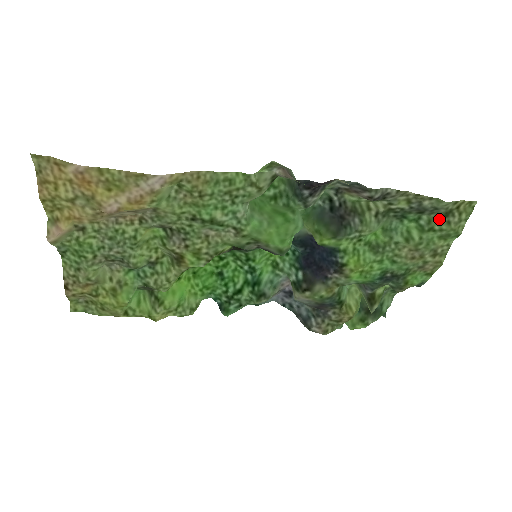
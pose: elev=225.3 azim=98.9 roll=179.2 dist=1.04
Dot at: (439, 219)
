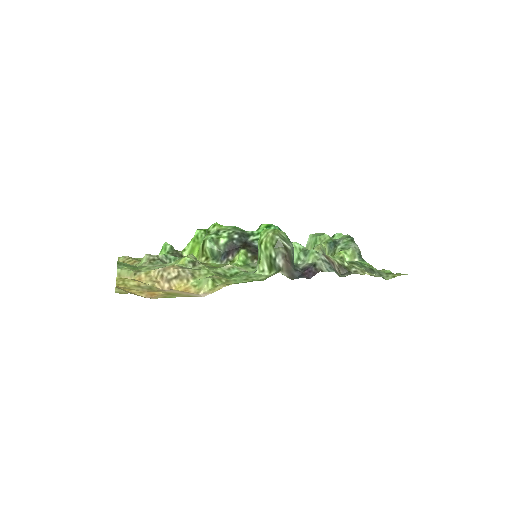
Dot at: (382, 273)
